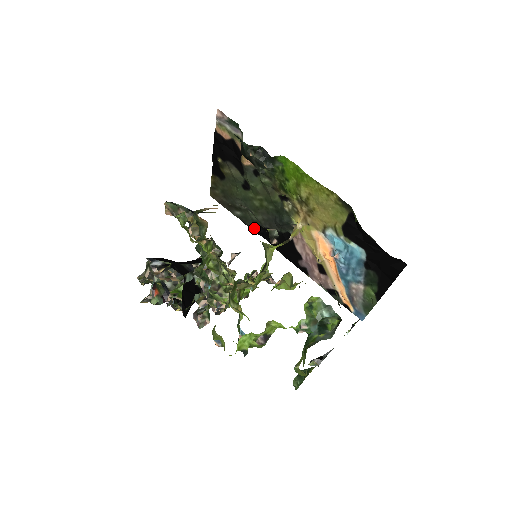
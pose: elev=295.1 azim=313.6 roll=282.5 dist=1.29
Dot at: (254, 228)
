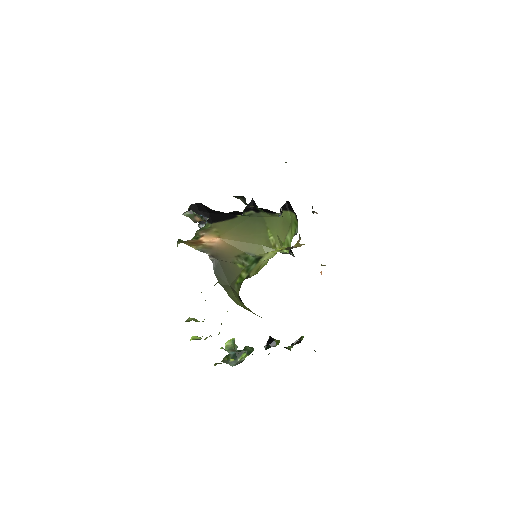
Dot at: occluded
